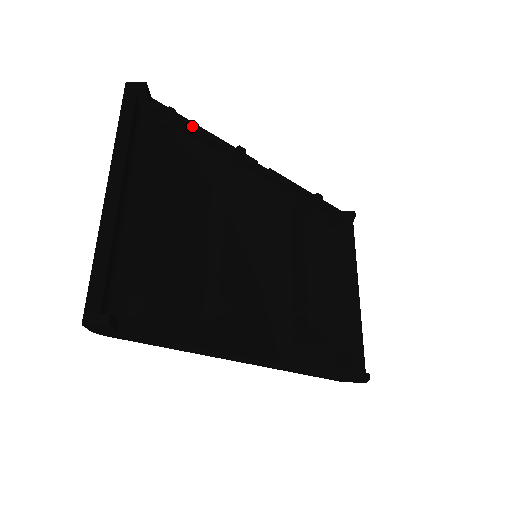
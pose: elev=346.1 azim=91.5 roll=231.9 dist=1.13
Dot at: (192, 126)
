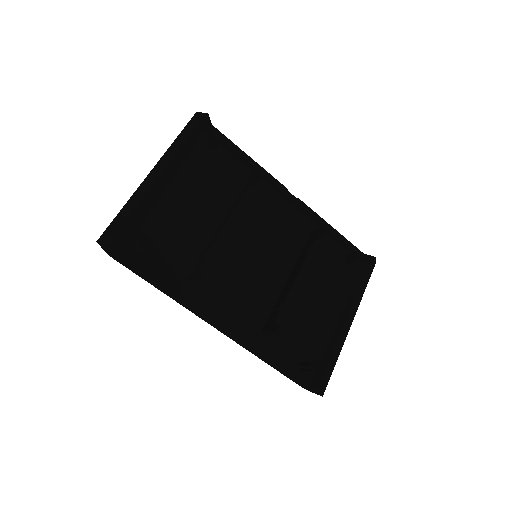
Dot at: (238, 150)
